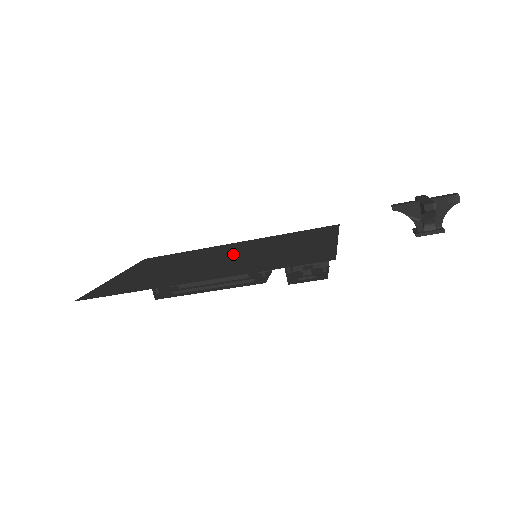
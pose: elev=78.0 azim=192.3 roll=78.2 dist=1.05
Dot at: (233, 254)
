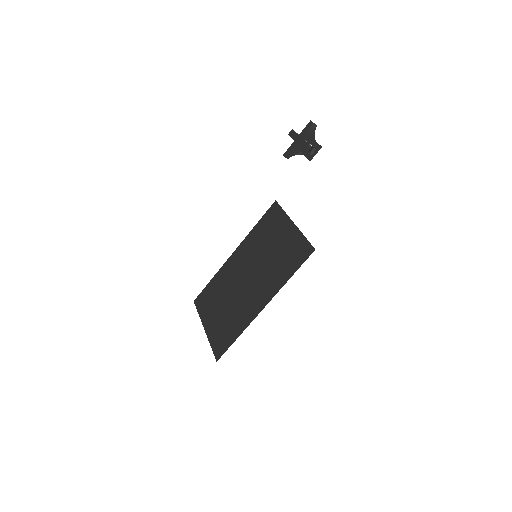
Dot at: (249, 269)
